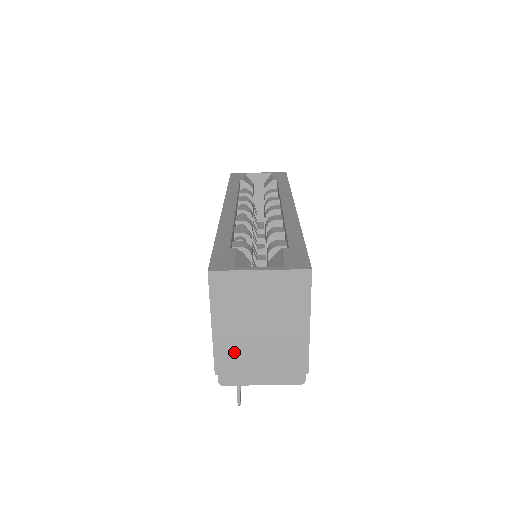
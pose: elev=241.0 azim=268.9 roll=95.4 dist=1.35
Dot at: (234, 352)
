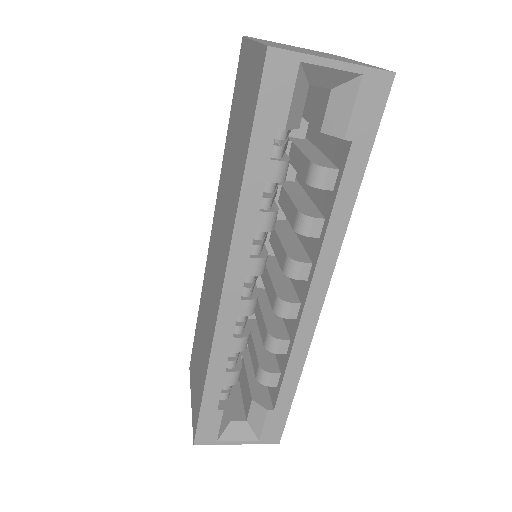
Dot at: occluded
